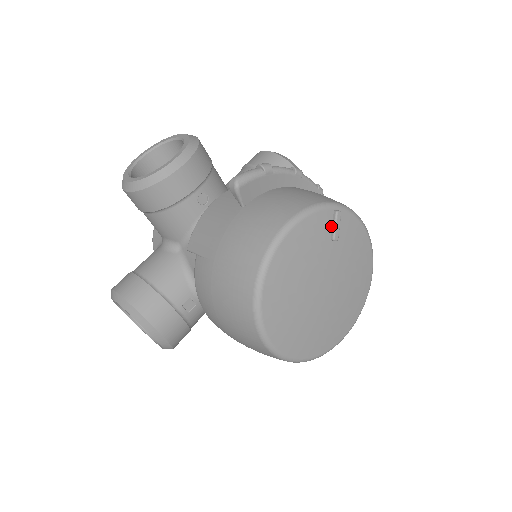
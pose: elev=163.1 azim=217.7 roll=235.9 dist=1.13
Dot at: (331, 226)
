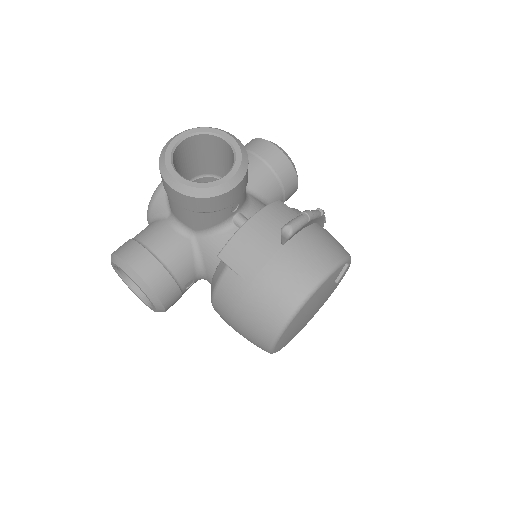
Dot at: (339, 273)
